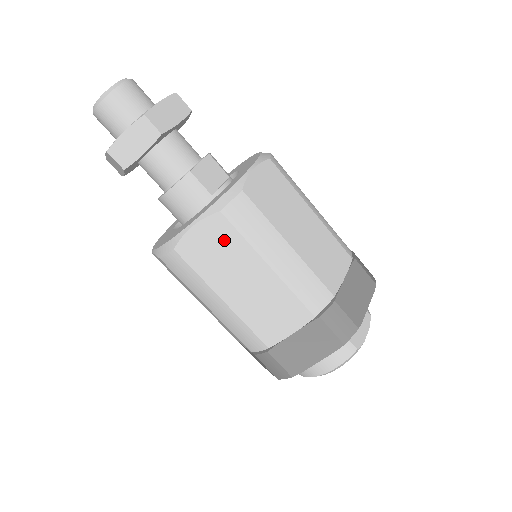
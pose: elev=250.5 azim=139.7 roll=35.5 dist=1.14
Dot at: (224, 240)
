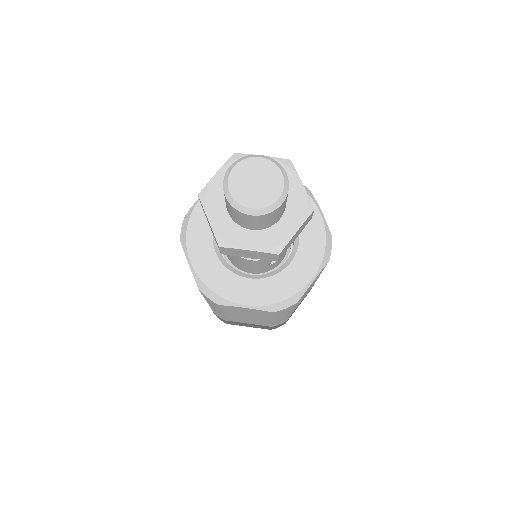
Dot at: (259, 313)
